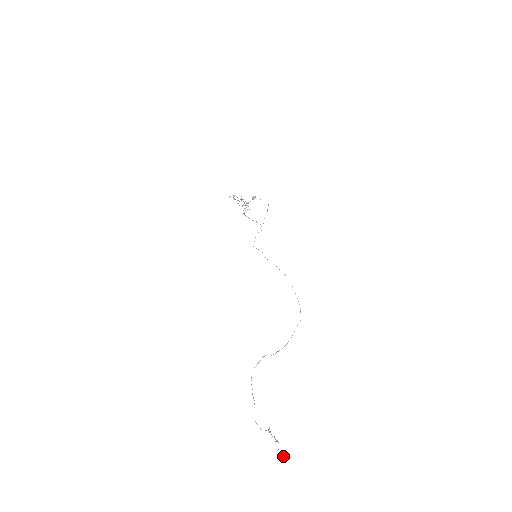
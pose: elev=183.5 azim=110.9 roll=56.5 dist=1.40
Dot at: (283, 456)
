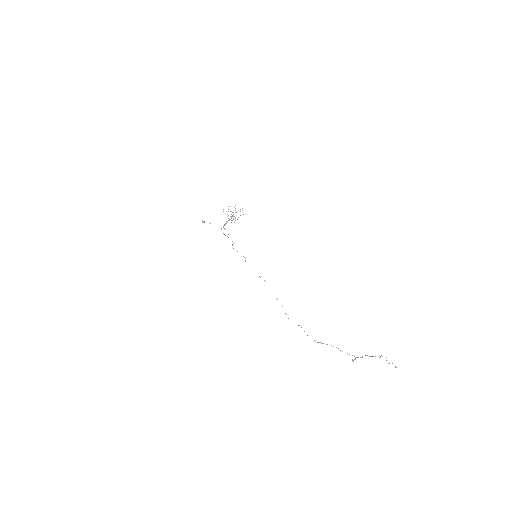
Dot at: occluded
